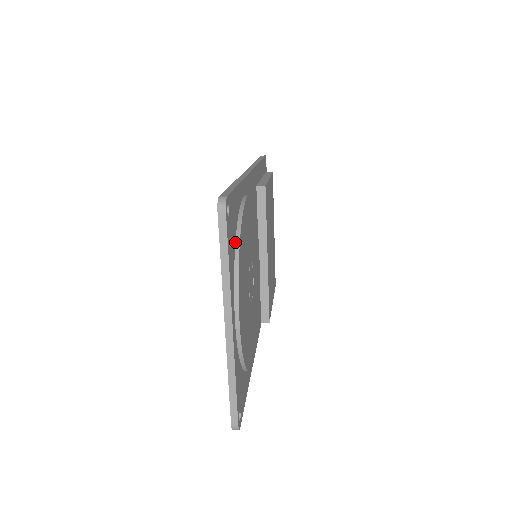
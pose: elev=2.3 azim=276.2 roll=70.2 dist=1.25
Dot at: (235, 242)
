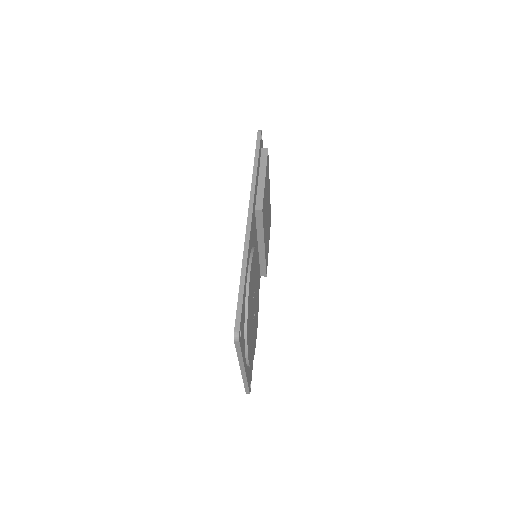
Dot at: (244, 327)
